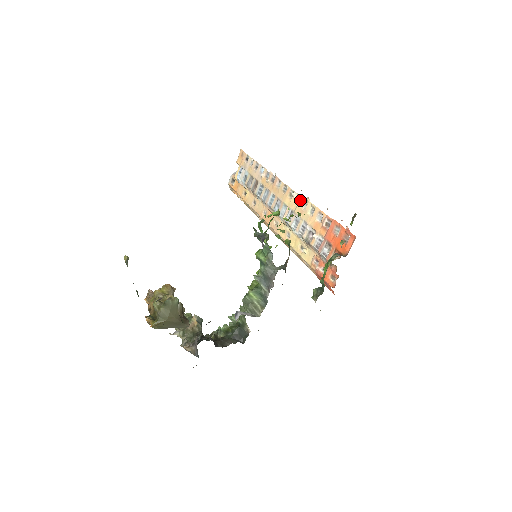
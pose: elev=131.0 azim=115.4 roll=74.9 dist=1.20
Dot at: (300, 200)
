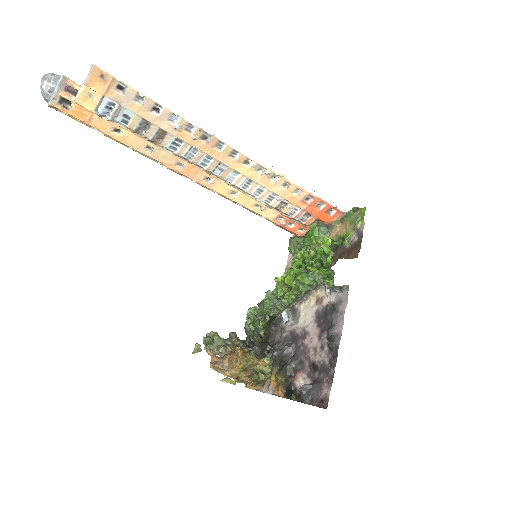
Dot at: (268, 174)
